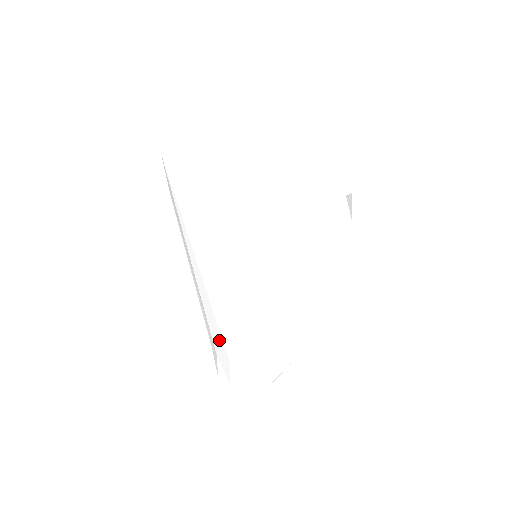
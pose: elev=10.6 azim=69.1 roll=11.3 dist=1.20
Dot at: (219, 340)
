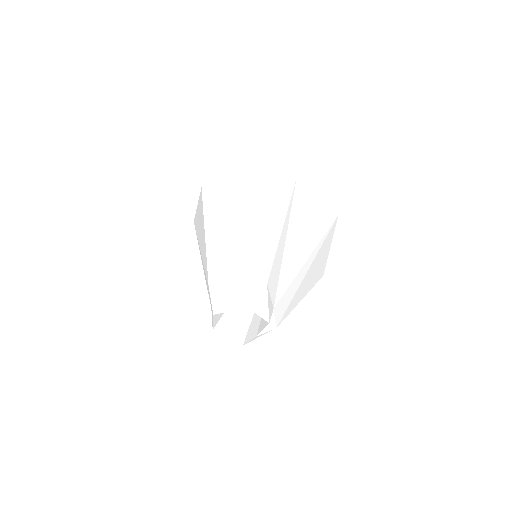
Dot at: (207, 284)
